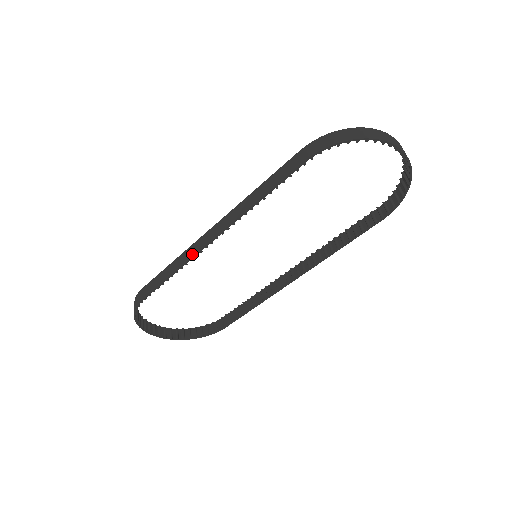
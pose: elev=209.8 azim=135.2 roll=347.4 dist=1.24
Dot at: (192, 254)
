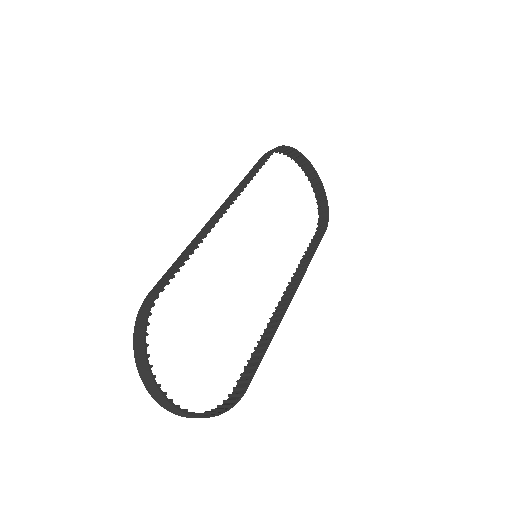
Dot at: (209, 226)
